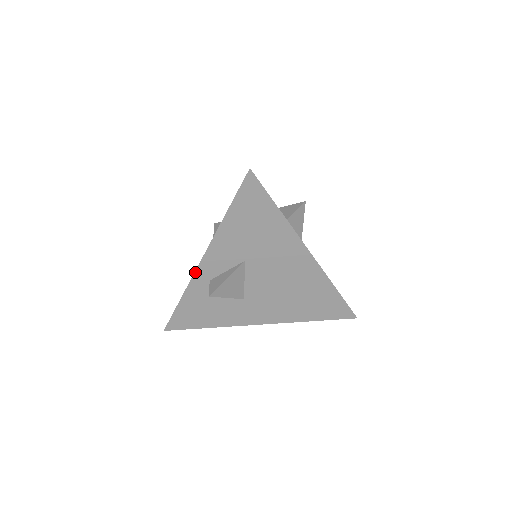
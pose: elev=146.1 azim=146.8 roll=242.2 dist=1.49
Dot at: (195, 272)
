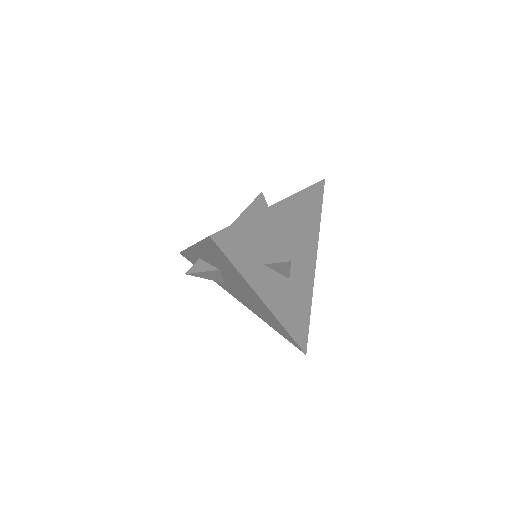
Dot at: (189, 247)
